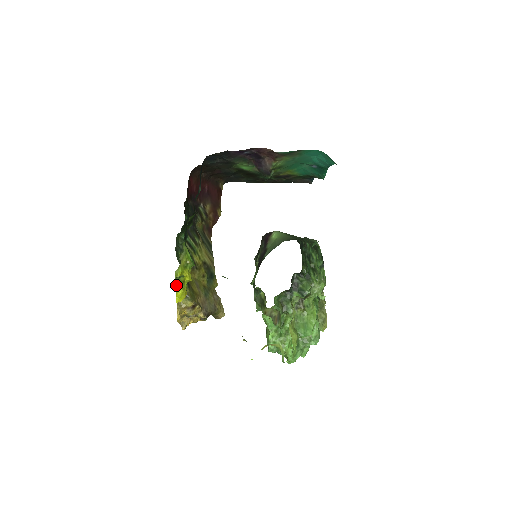
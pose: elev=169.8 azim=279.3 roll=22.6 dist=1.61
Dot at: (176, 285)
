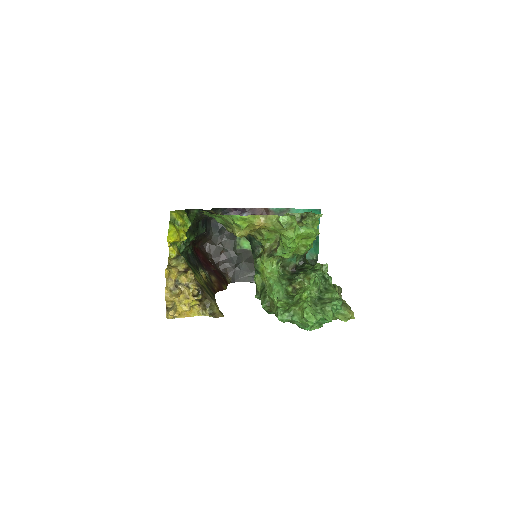
Dot at: (170, 224)
